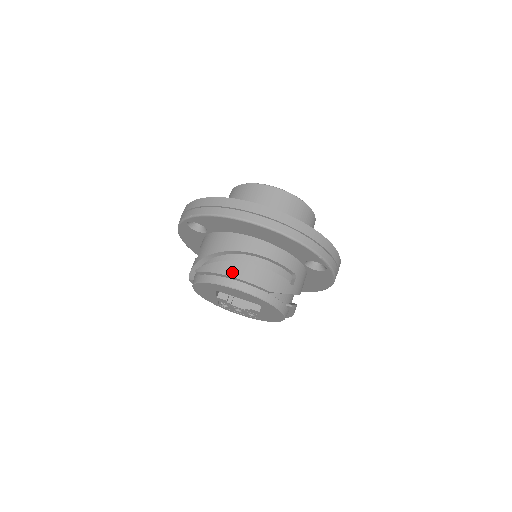
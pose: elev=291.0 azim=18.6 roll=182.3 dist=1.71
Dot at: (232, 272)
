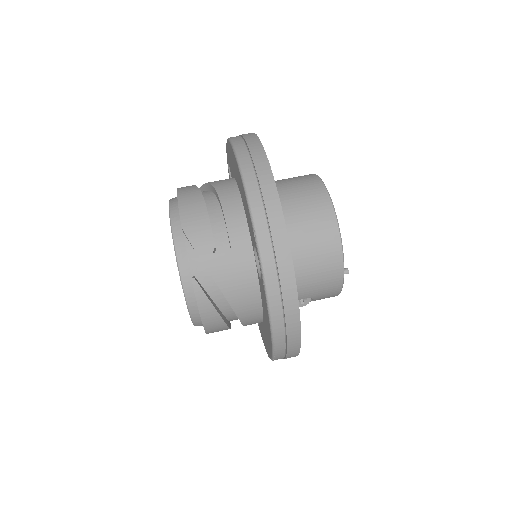
Dot at: (183, 190)
